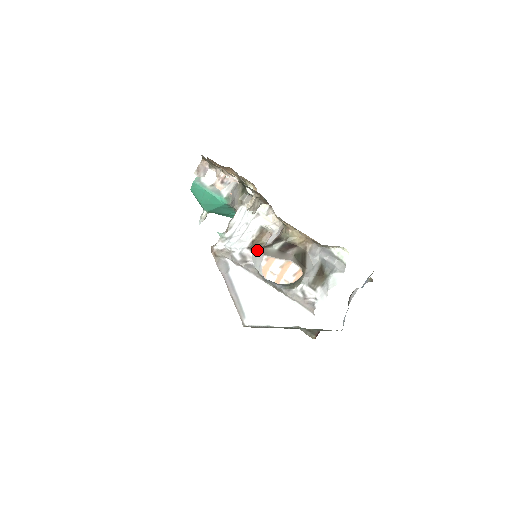
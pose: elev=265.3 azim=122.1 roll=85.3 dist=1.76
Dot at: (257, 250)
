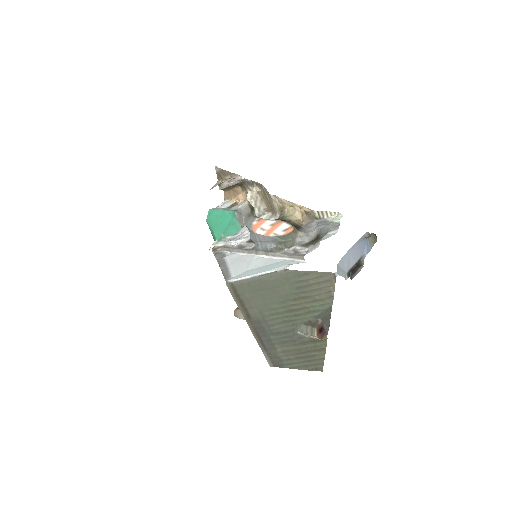
Dot at: (250, 215)
